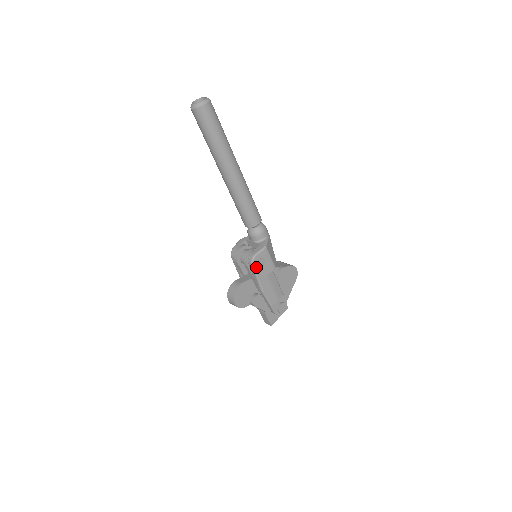
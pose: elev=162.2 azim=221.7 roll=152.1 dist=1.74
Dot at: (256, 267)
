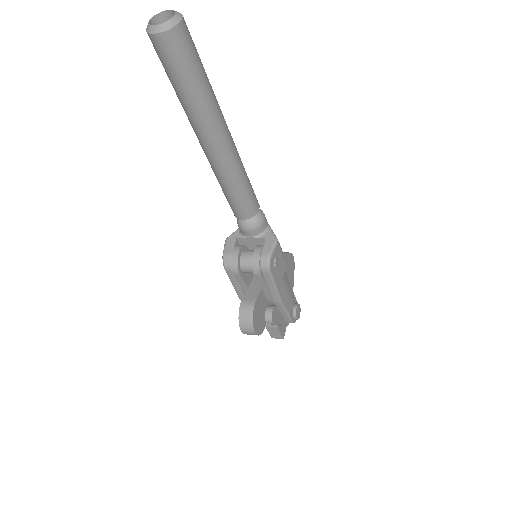
Dot at: (273, 272)
